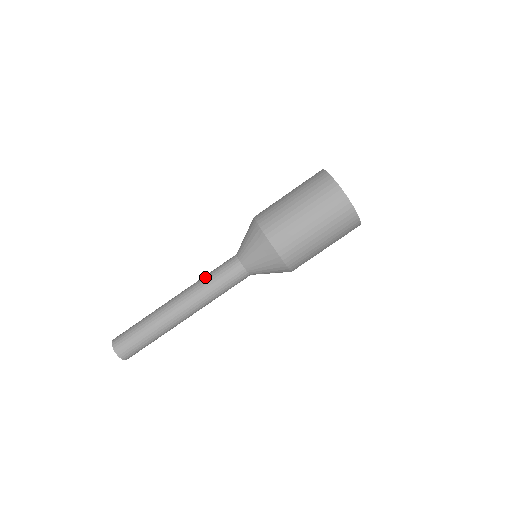
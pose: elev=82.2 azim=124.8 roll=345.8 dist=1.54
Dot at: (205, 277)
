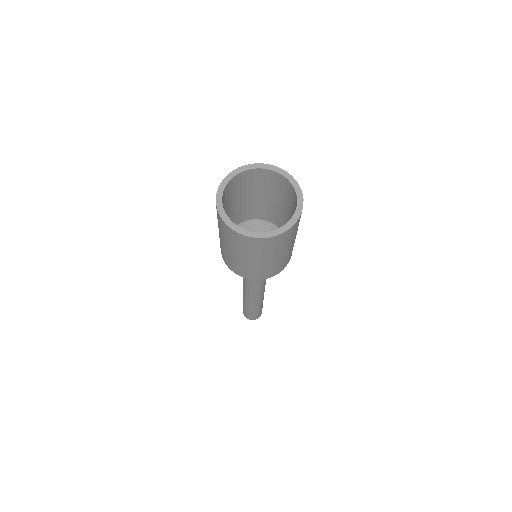
Dot at: occluded
